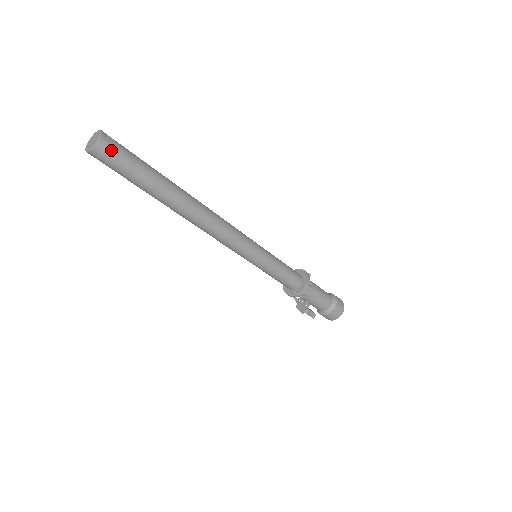
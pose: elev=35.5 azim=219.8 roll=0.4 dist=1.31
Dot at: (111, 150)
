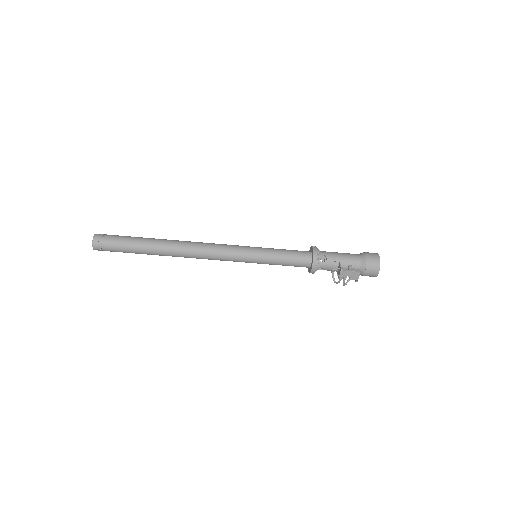
Dot at: (105, 235)
